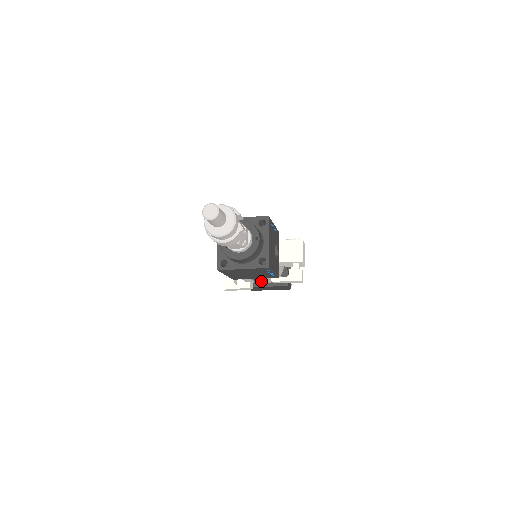
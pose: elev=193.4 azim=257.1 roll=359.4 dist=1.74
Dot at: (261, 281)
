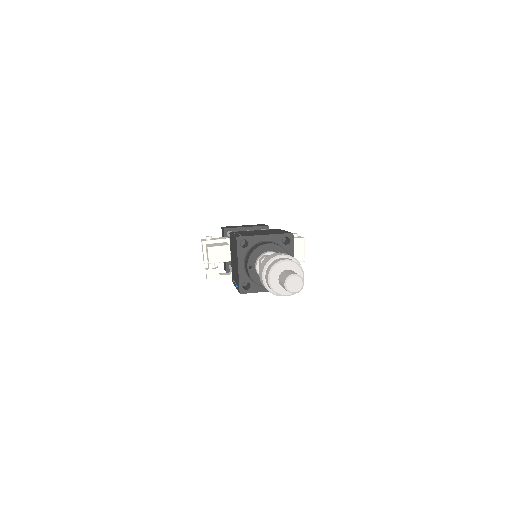
Dot at: occluded
